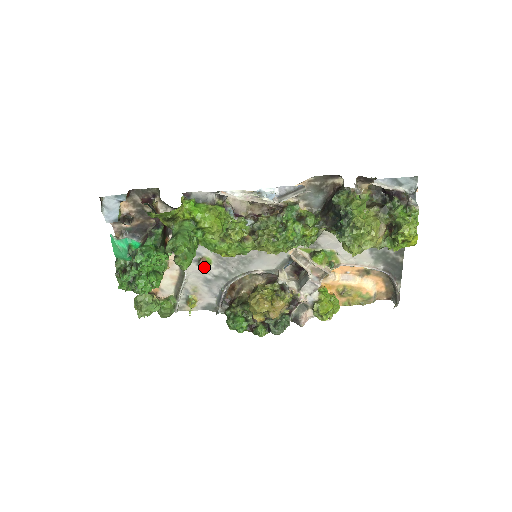
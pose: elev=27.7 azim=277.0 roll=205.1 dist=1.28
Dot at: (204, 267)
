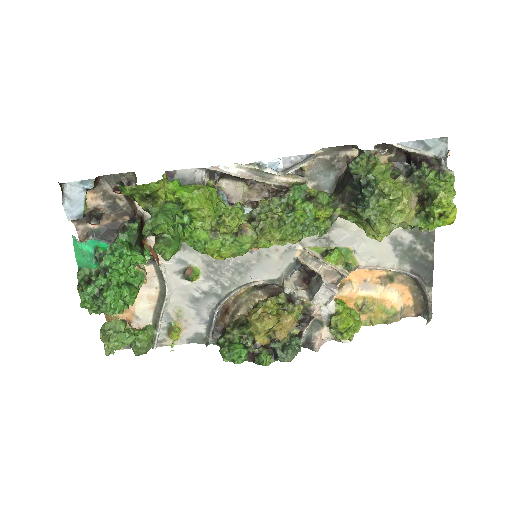
Dot at: (191, 278)
